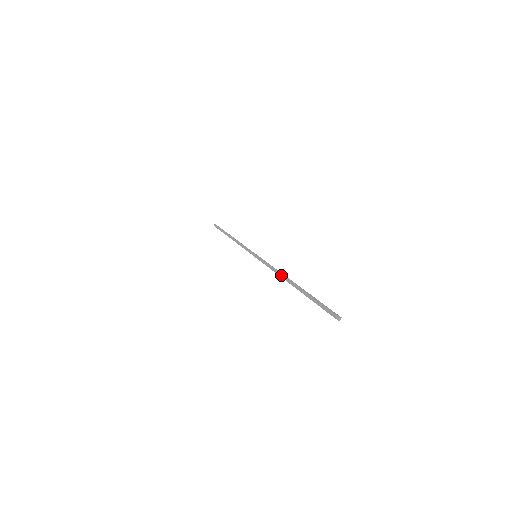
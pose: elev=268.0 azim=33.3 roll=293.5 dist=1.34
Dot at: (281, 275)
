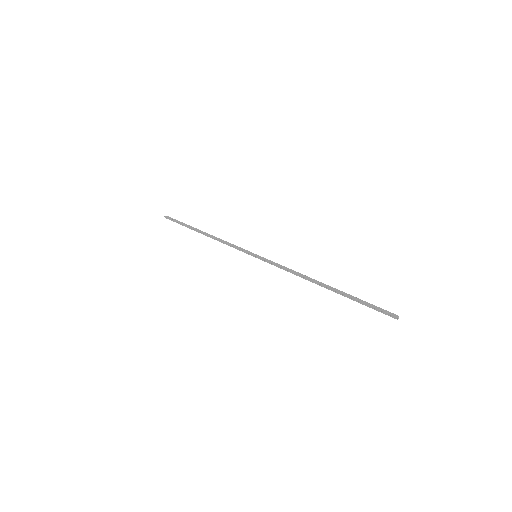
Dot at: (306, 277)
